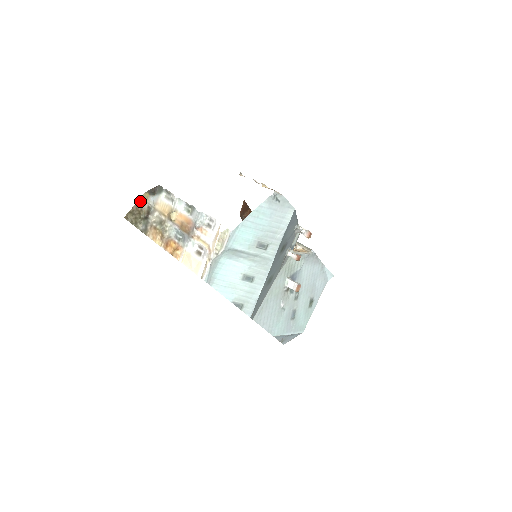
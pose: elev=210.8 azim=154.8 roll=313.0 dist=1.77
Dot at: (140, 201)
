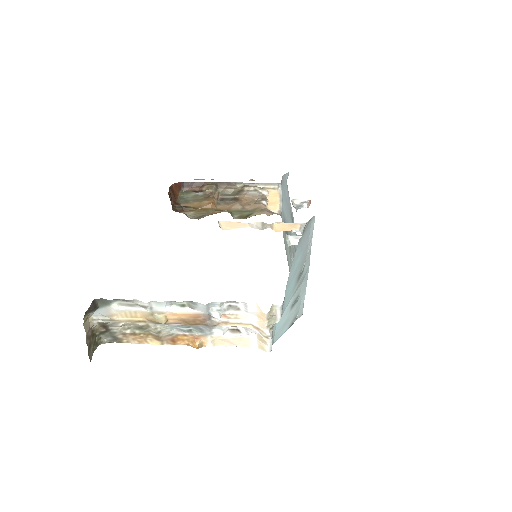
Dot at: (86, 330)
